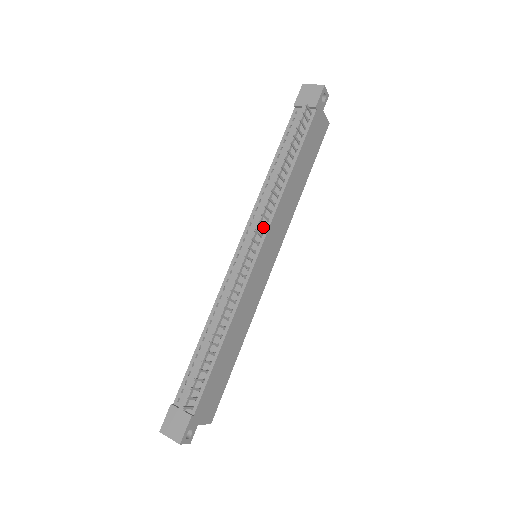
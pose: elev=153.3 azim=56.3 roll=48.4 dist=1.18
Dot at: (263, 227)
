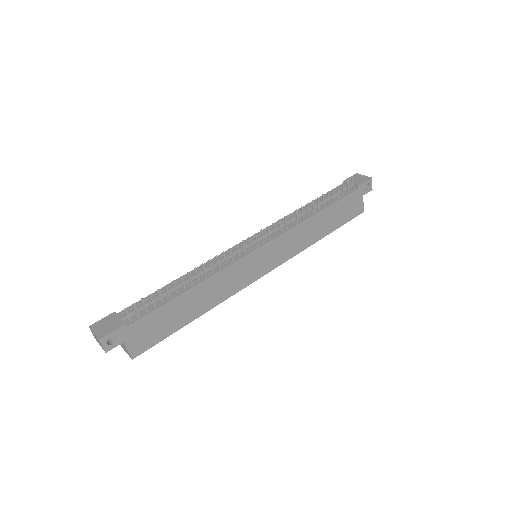
Dot at: (275, 232)
